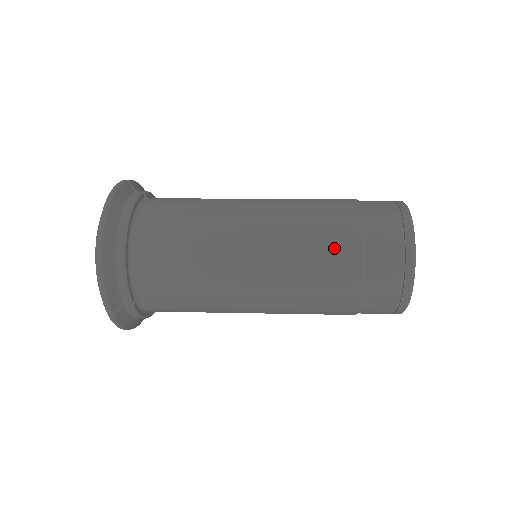
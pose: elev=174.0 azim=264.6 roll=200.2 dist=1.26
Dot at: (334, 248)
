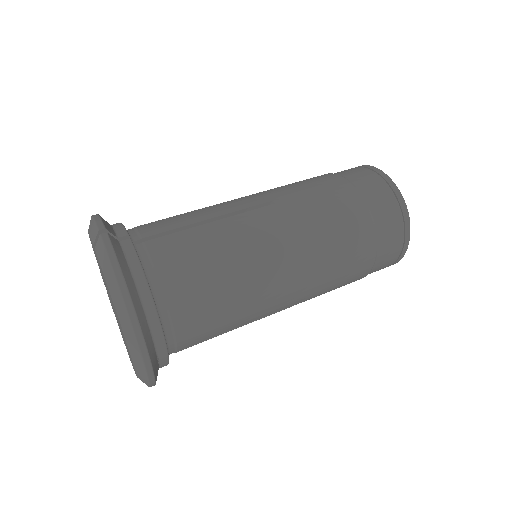
Dot at: (354, 247)
